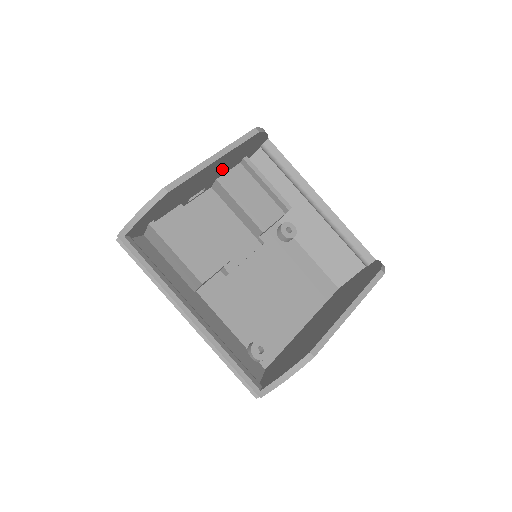
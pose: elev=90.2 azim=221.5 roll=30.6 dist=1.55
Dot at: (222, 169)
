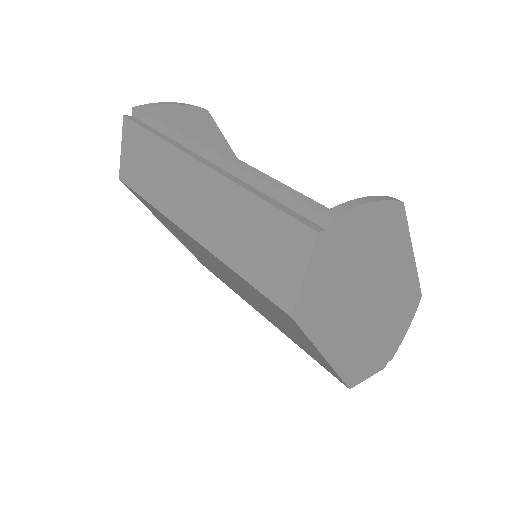
Dot at: occluded
